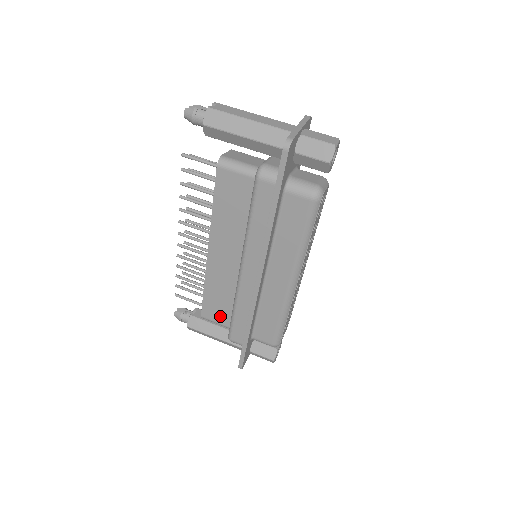
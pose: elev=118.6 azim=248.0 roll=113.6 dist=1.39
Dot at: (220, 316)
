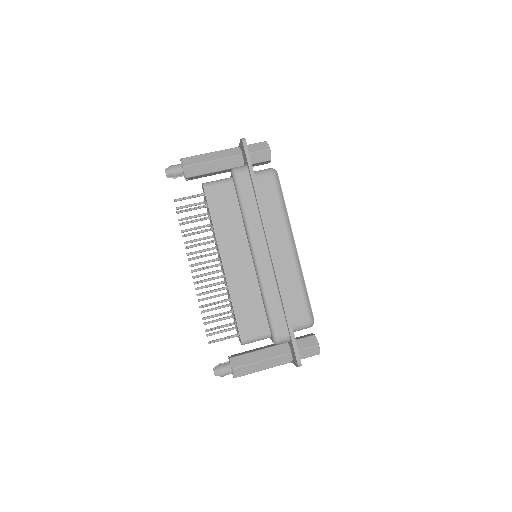
Dot at: (256, 326)
